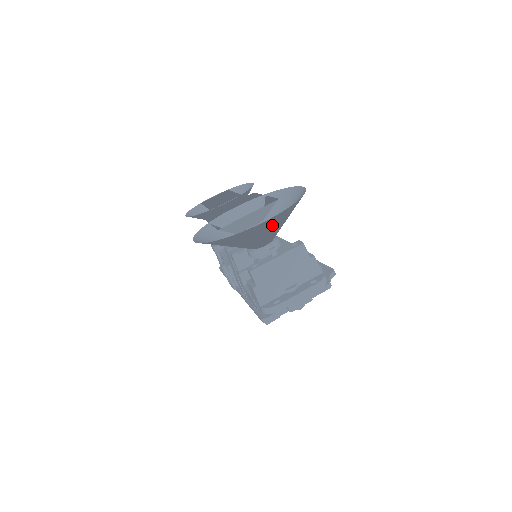
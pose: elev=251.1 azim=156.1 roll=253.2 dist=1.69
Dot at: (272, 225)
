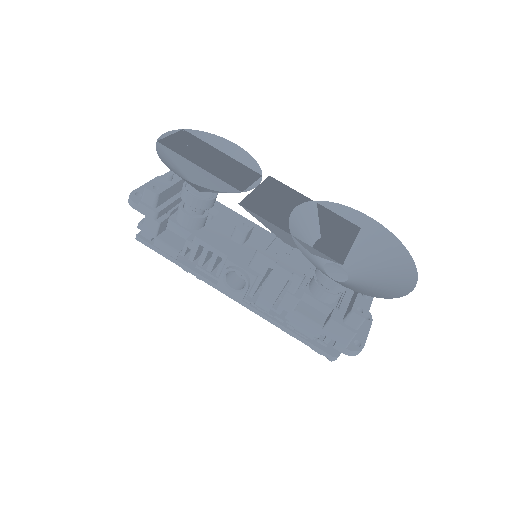
Dot at: (396, 276)
